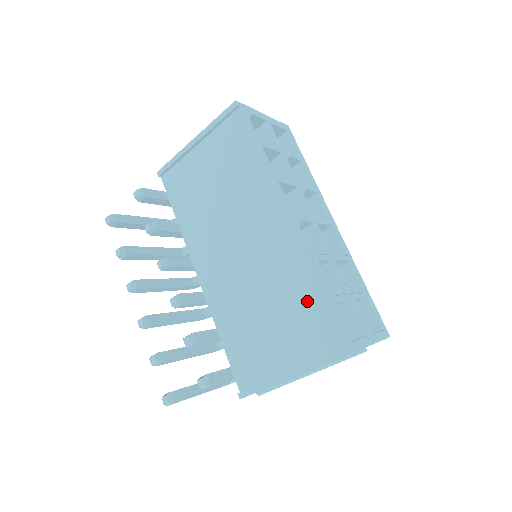
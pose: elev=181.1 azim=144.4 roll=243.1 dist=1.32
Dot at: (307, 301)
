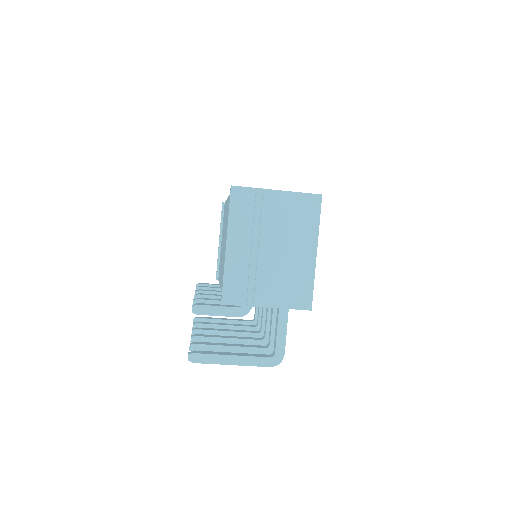
Dot at: occluded
